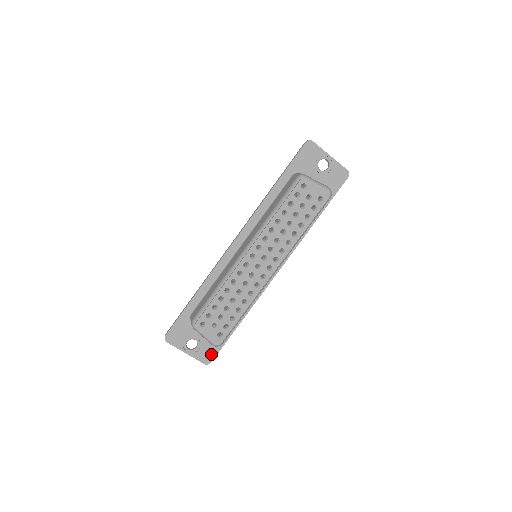
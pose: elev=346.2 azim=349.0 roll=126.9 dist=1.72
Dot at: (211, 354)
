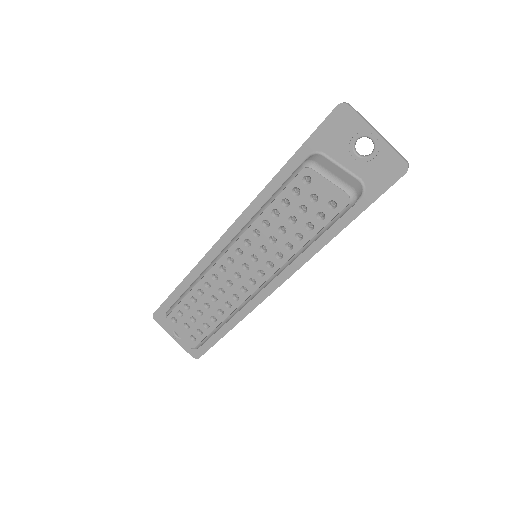
Dot at: (199, 350)
